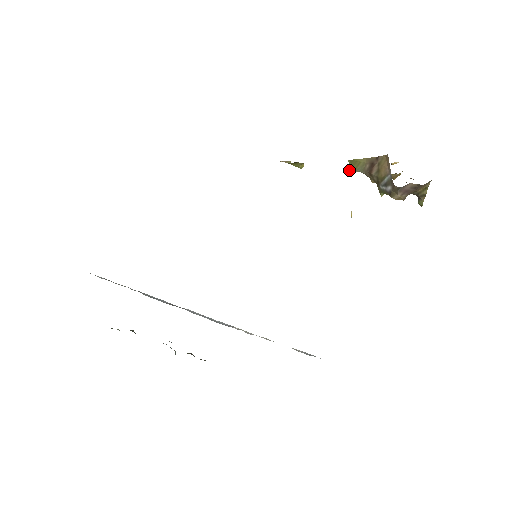
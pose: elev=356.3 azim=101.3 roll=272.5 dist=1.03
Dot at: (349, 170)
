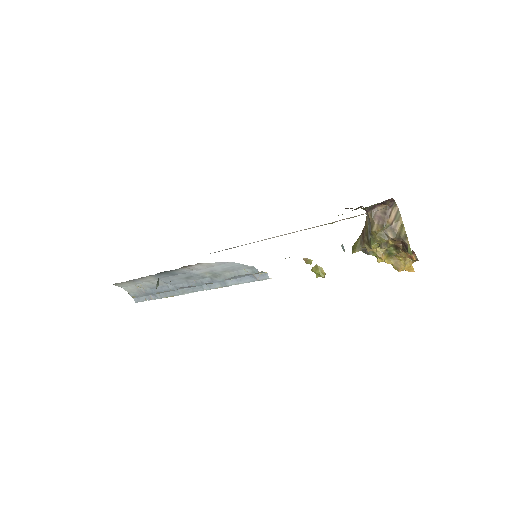
Dot at: (352, 253)
